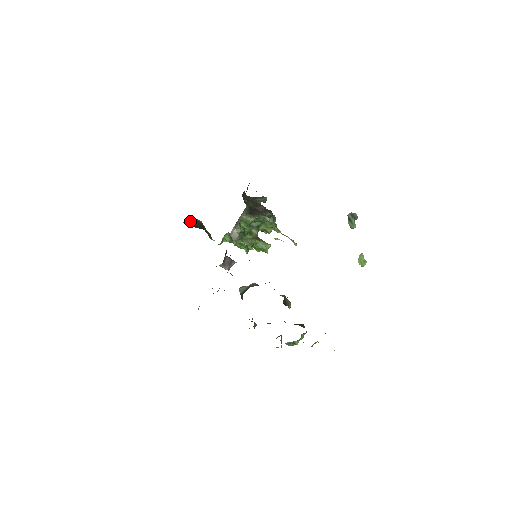
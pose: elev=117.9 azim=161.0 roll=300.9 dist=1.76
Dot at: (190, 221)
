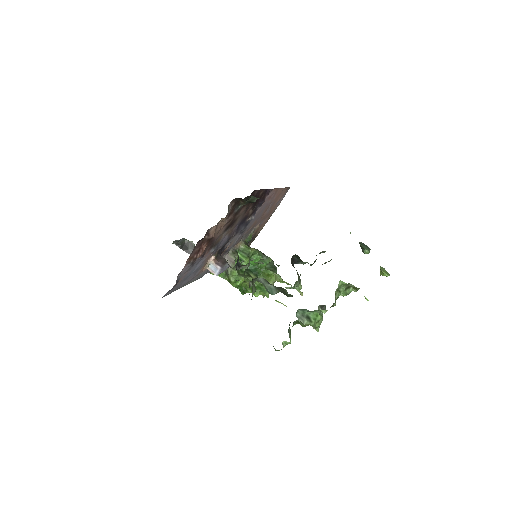
Dot at: (182, 241)
